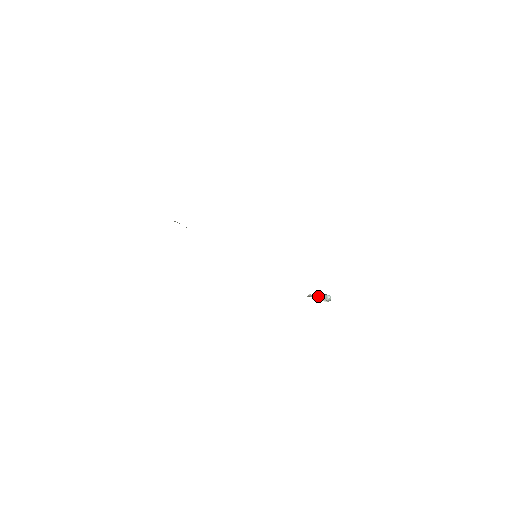
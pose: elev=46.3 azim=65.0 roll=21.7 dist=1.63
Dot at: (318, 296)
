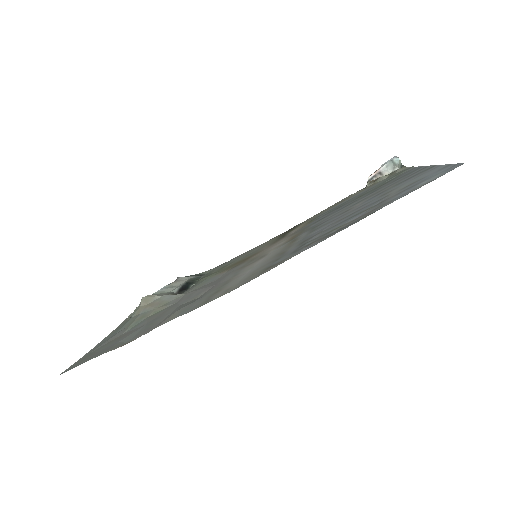
Dot at: (380, 180)
